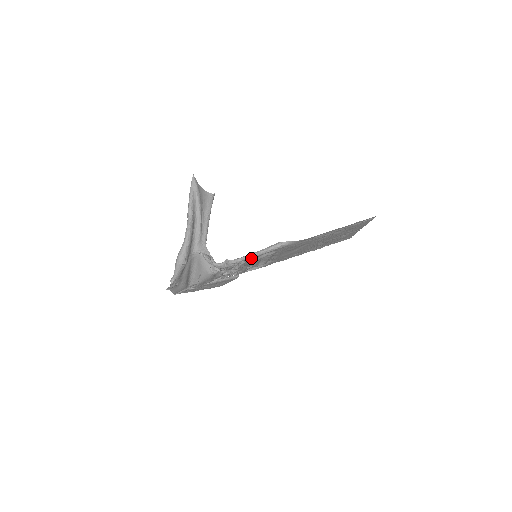
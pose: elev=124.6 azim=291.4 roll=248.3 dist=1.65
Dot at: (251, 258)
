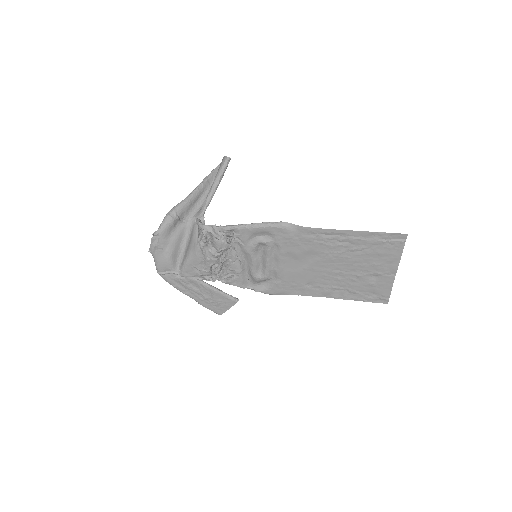
Dot at: (240, 230)
